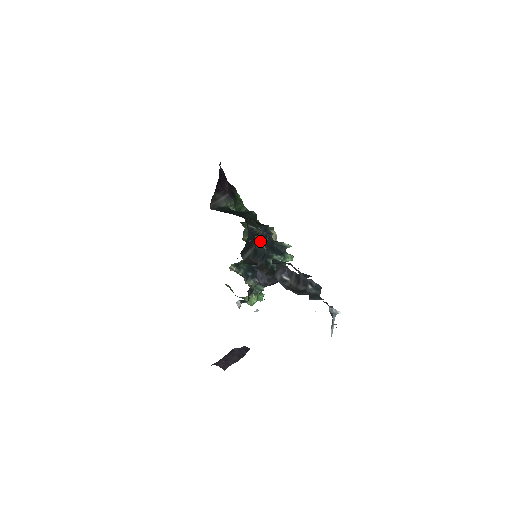
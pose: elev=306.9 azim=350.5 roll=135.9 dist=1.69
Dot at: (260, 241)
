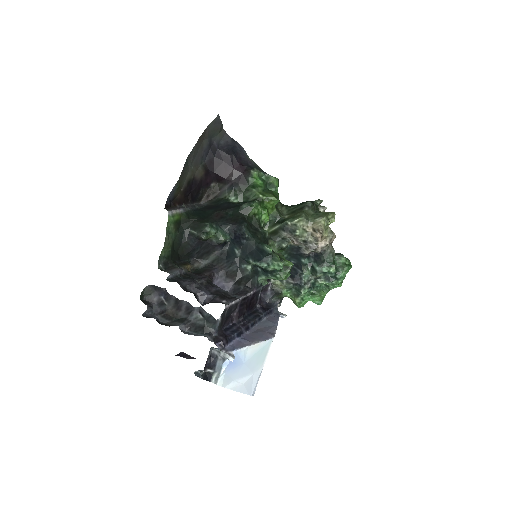
Dot at: (235, 243)
